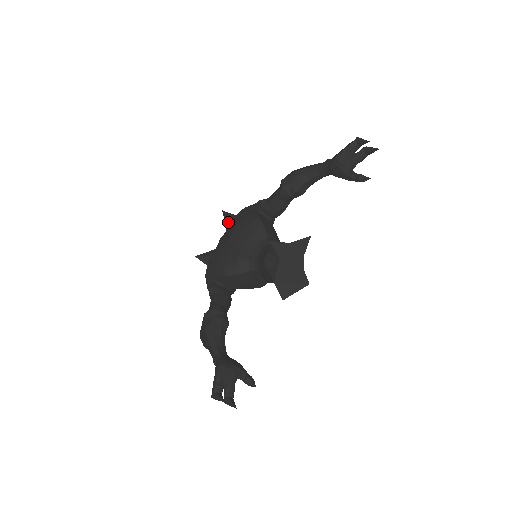
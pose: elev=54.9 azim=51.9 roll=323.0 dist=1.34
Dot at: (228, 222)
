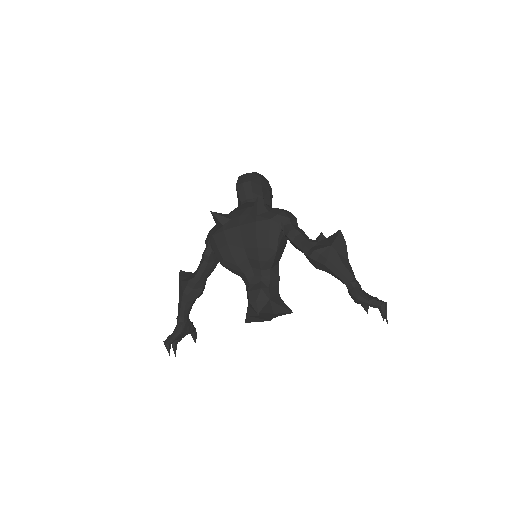
Dot at: (255, 212)
